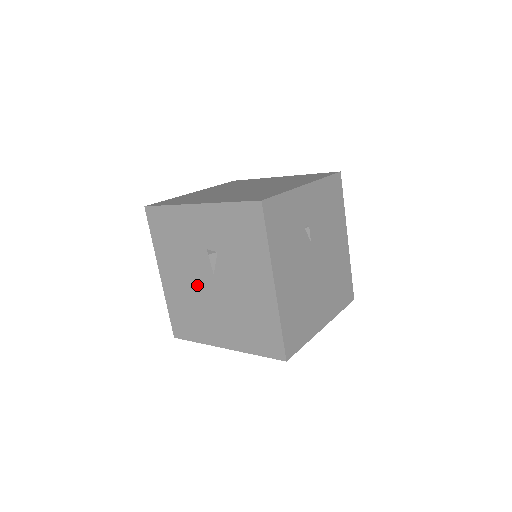
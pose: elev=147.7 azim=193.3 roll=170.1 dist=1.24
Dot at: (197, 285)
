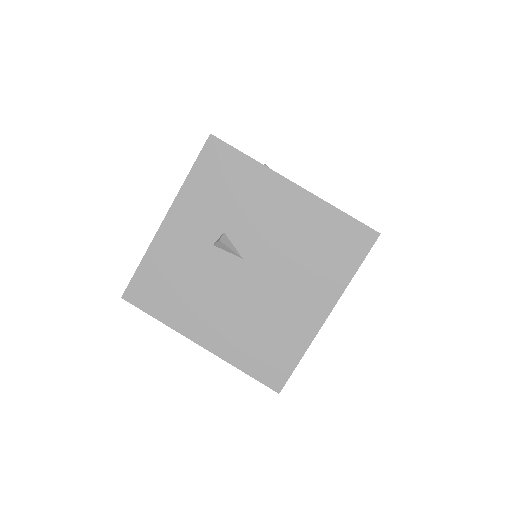
Dot at: (240, 295)
